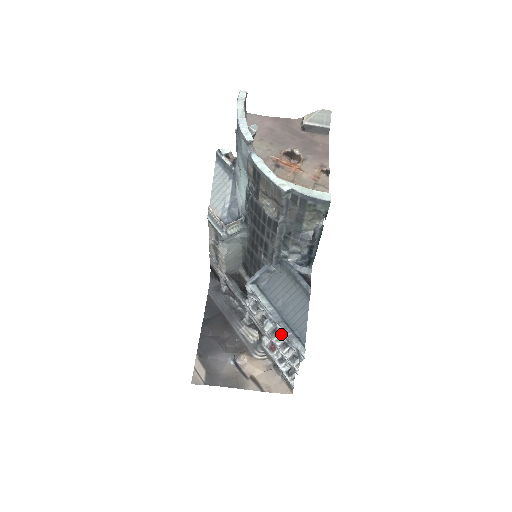
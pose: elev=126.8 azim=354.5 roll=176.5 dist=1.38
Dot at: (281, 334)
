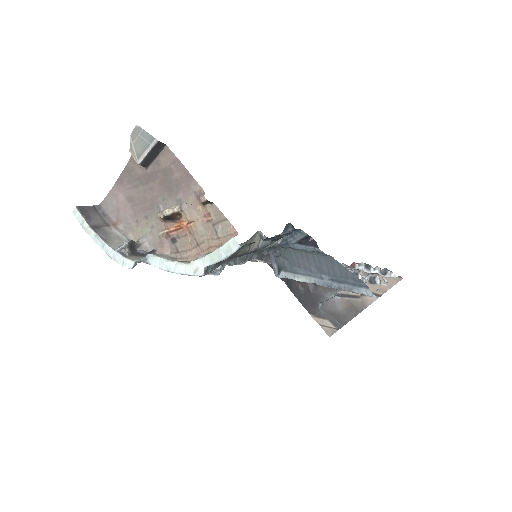
Dot at: occluded
